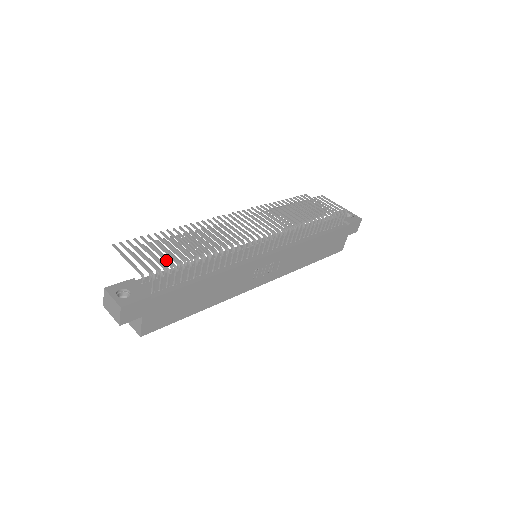
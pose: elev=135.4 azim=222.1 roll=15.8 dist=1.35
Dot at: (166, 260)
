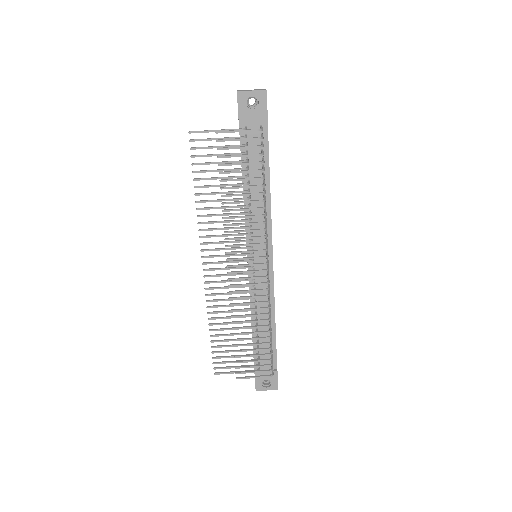
Dot at: occluded
